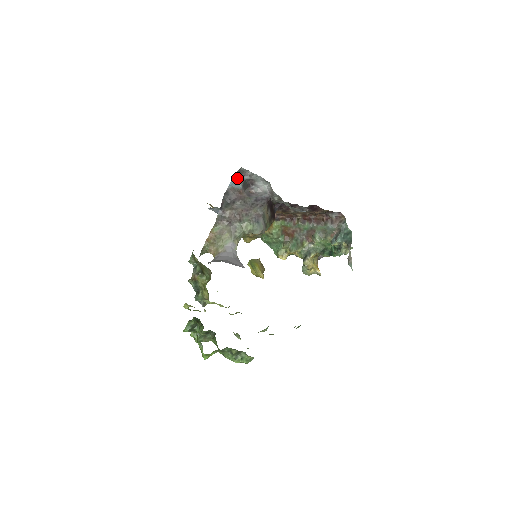
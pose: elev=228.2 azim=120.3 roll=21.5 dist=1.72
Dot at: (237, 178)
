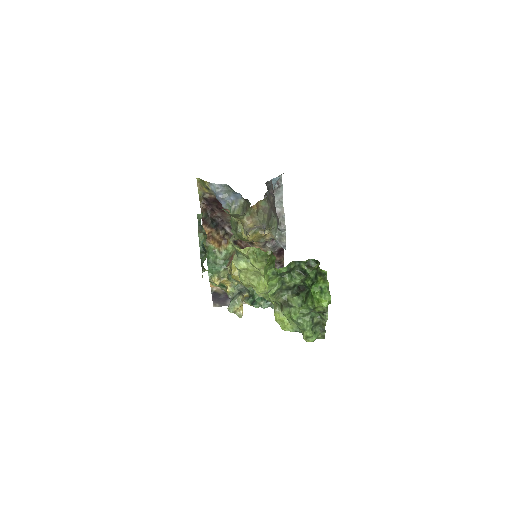
Dot at: (277, 179)
